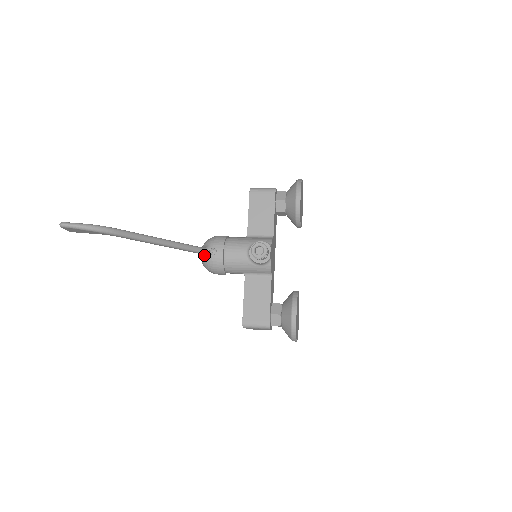
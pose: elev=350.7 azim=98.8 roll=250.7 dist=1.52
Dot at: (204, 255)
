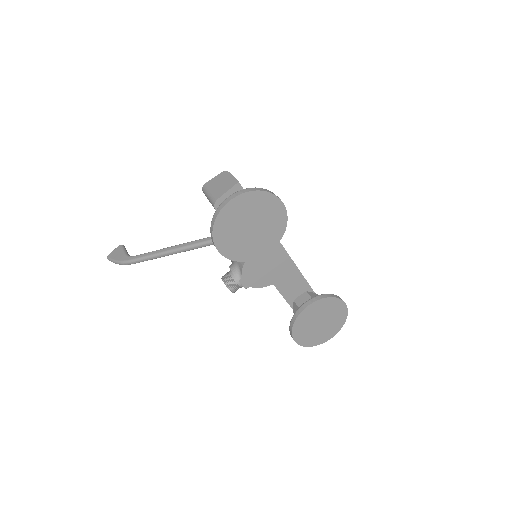
Dot at: occluded
